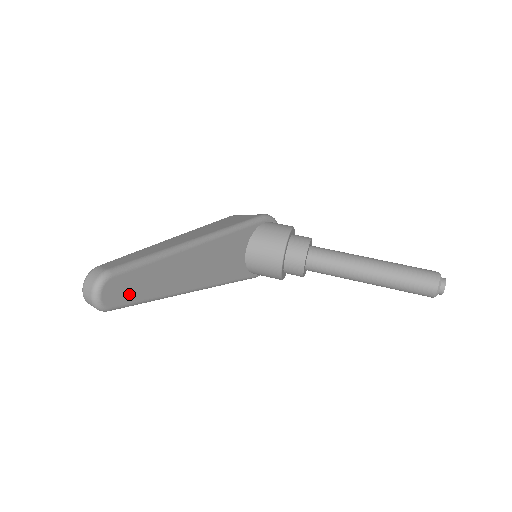
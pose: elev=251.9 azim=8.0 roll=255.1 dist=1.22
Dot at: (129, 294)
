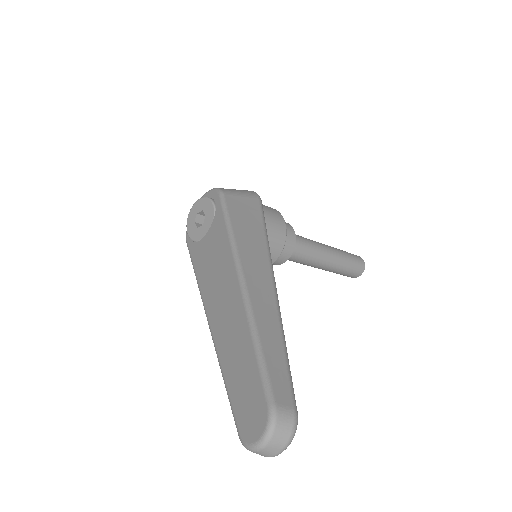
Dot at: occluded
